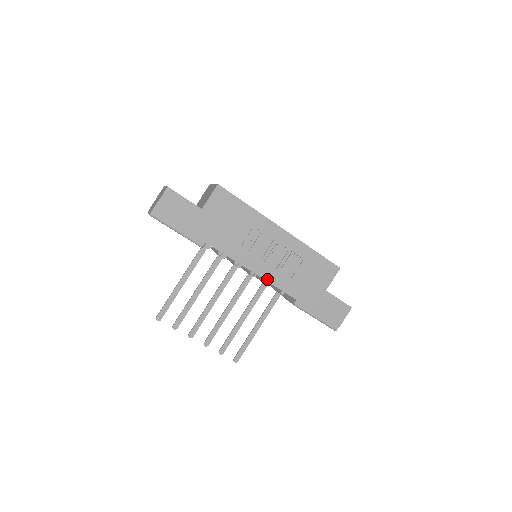
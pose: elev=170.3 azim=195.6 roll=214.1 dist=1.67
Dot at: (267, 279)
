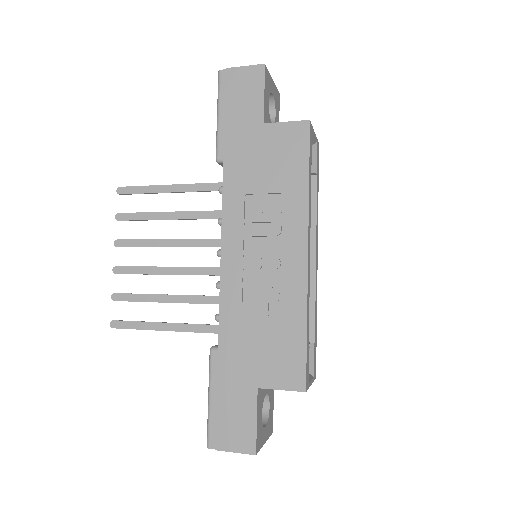
Dot at: (223, 278)
